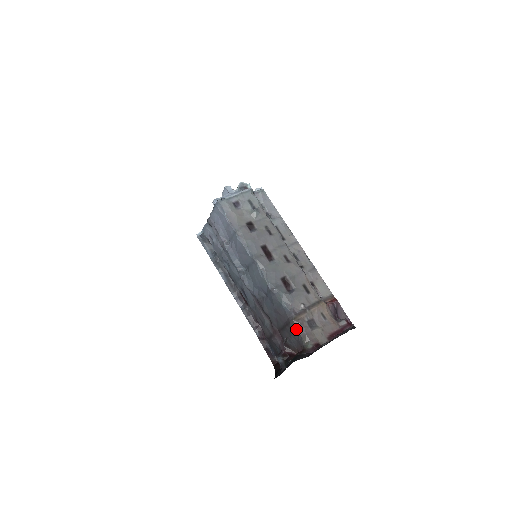
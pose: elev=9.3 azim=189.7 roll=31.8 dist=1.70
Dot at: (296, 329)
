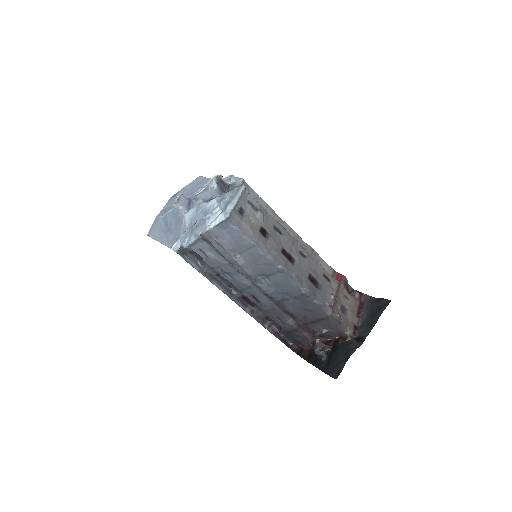
Dot at: (336, 321)
